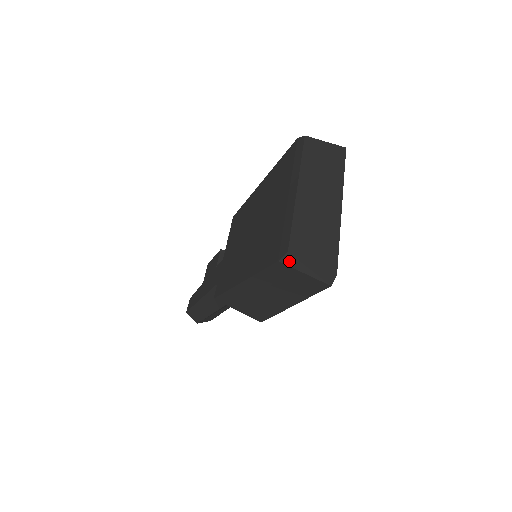
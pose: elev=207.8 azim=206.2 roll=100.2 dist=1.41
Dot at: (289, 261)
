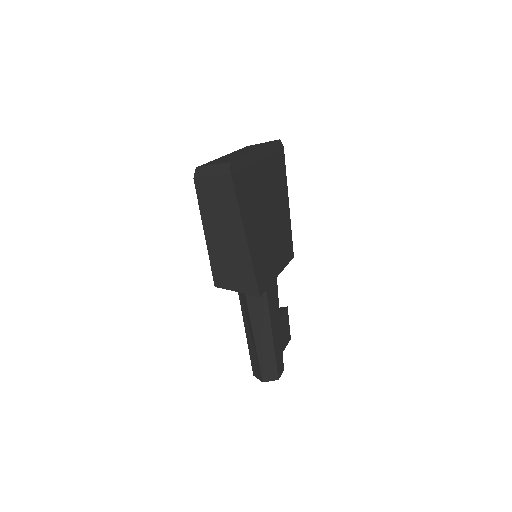
Dot at: (199, 174)
